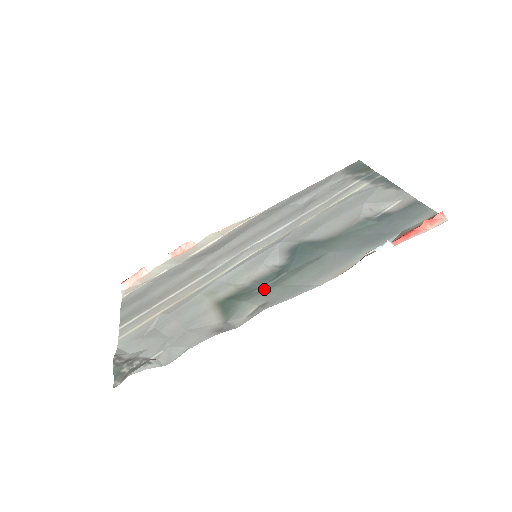
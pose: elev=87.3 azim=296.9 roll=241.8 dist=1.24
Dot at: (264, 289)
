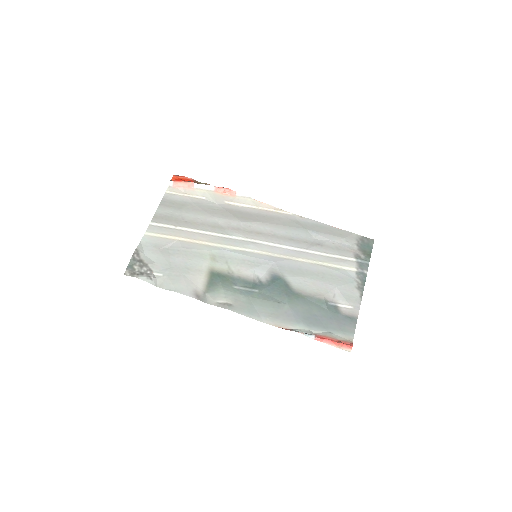
Dot at: (239, 291)
